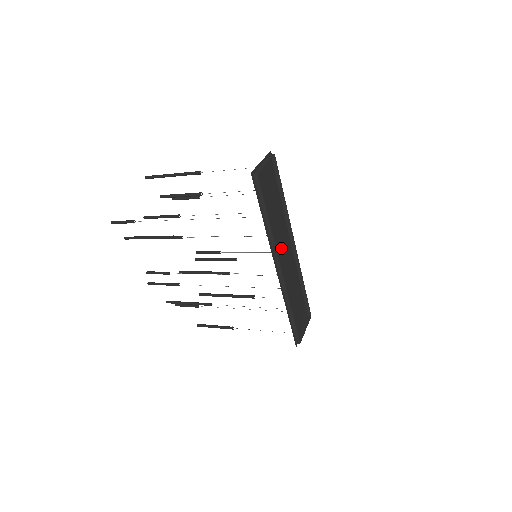
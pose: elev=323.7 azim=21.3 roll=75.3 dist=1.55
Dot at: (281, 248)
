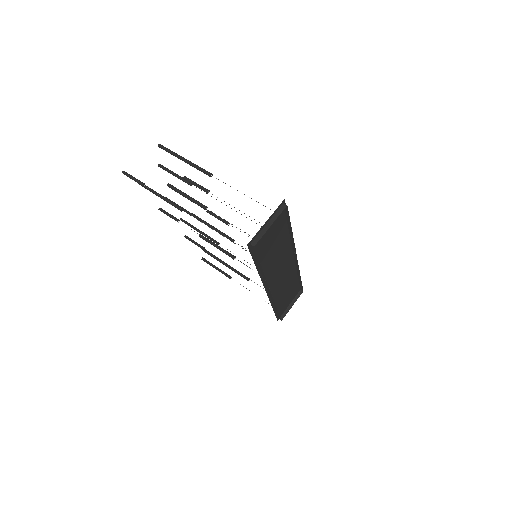
Dot at: (277, 269)
